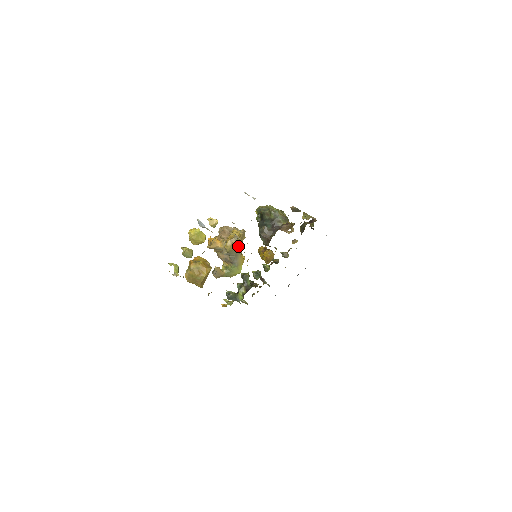
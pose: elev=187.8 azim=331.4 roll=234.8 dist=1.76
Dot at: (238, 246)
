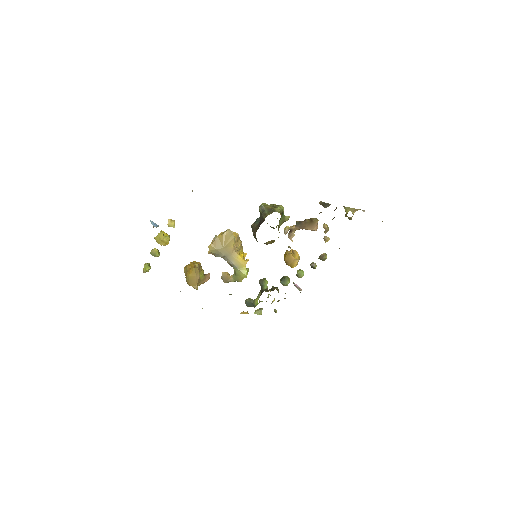
Dot at: (223, 246)
